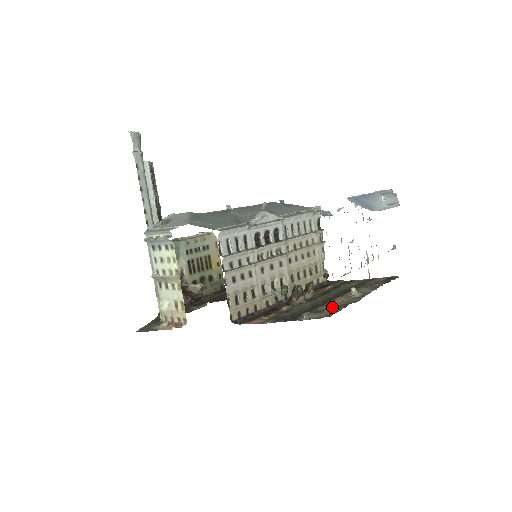
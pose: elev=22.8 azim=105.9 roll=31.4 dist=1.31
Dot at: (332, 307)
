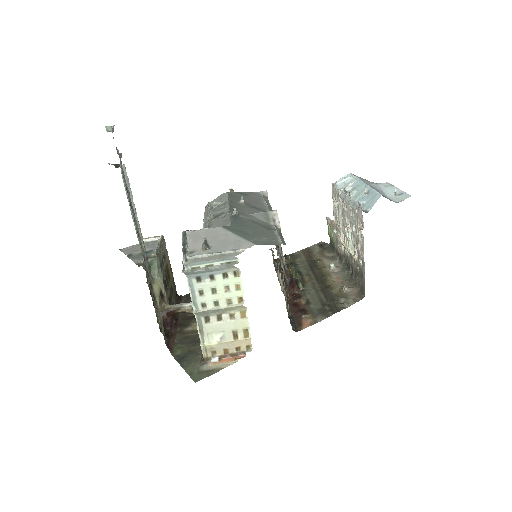
Dot at: (349, 288)
